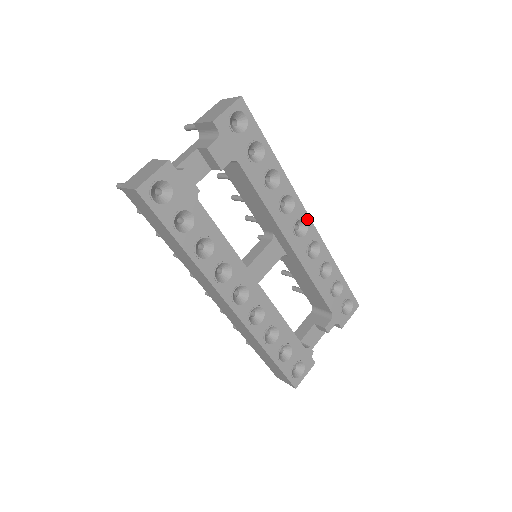
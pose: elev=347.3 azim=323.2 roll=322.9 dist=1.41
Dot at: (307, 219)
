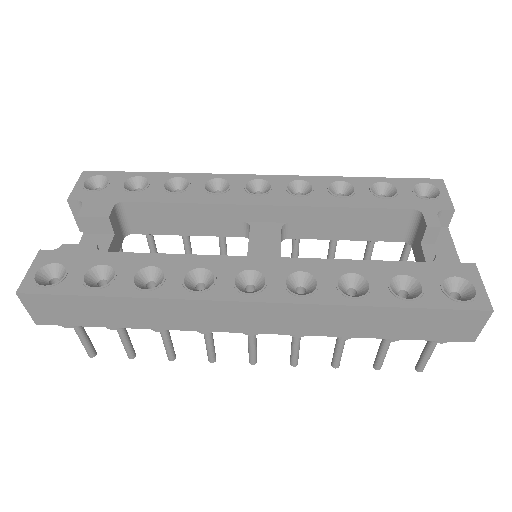
Dot at: (257, 178)
